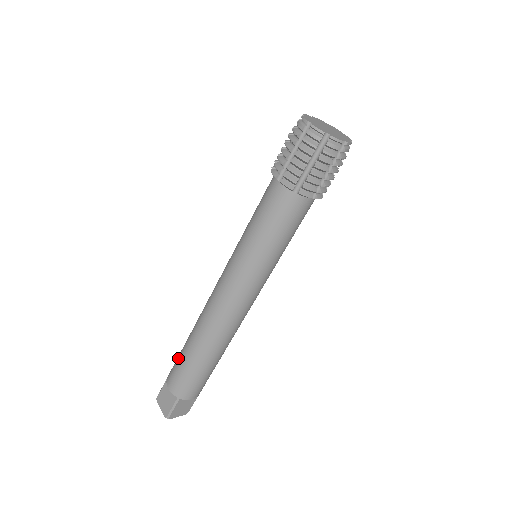
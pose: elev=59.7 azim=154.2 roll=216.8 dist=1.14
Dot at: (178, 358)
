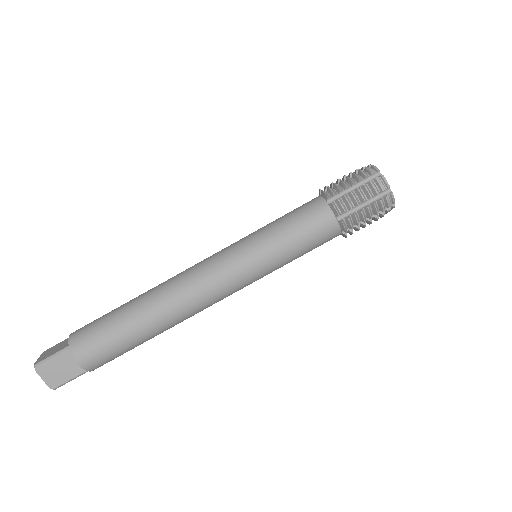
Dot at: occluded
